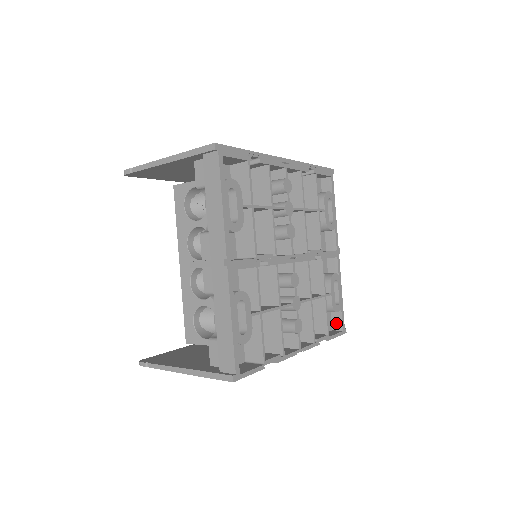
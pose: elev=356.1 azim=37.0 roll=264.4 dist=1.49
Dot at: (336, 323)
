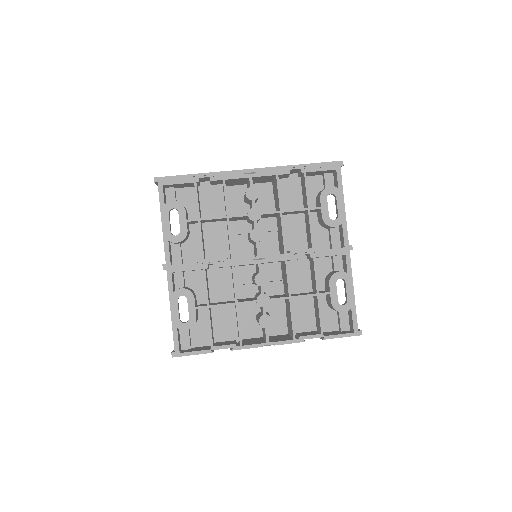
Dot at: (351, 323)
